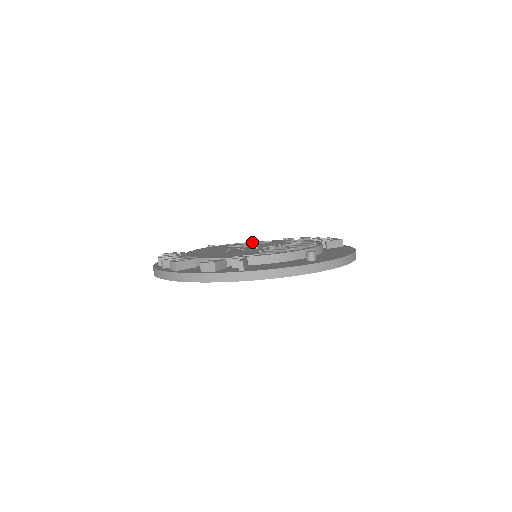
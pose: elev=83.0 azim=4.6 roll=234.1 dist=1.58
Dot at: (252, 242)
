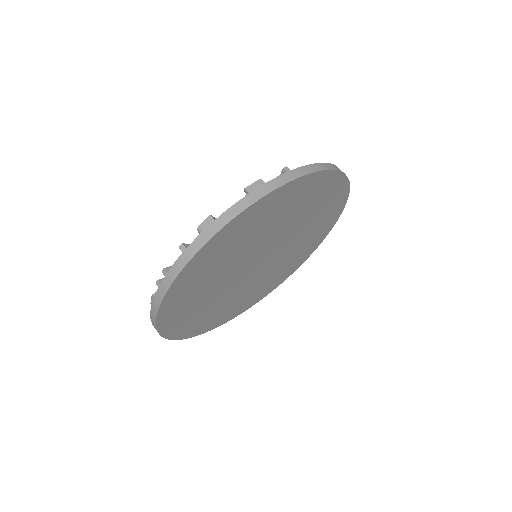
Dot at: occluded
